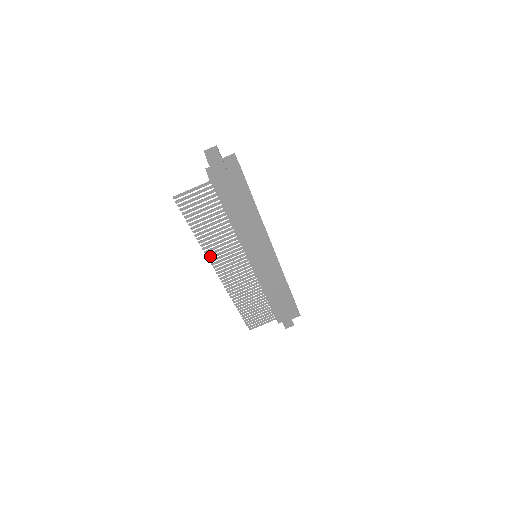
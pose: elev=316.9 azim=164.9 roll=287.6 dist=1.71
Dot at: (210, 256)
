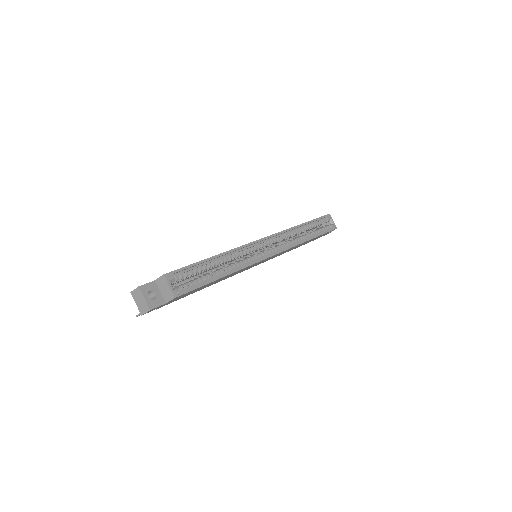
Dot at: occluded
